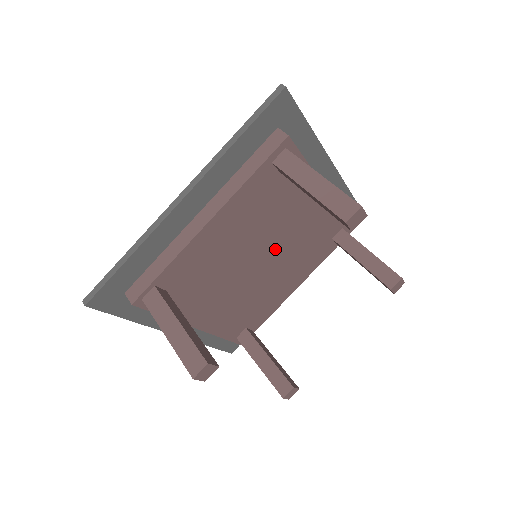
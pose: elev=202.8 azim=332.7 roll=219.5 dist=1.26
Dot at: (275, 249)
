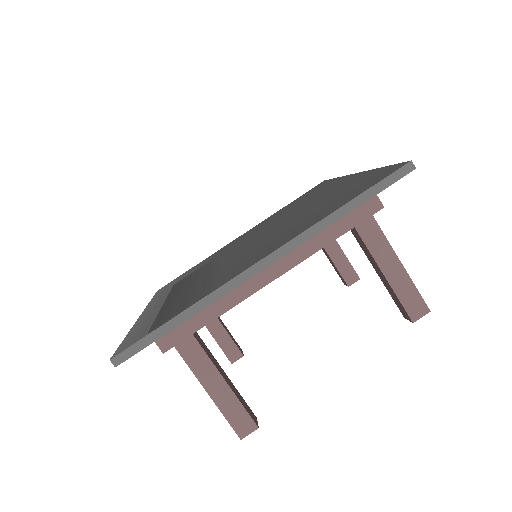
Dot at: occluded
